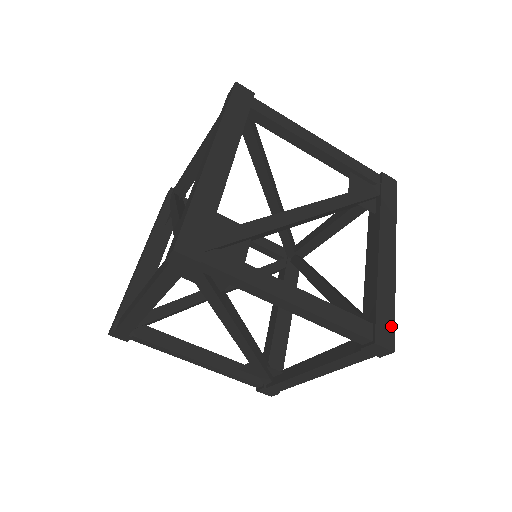
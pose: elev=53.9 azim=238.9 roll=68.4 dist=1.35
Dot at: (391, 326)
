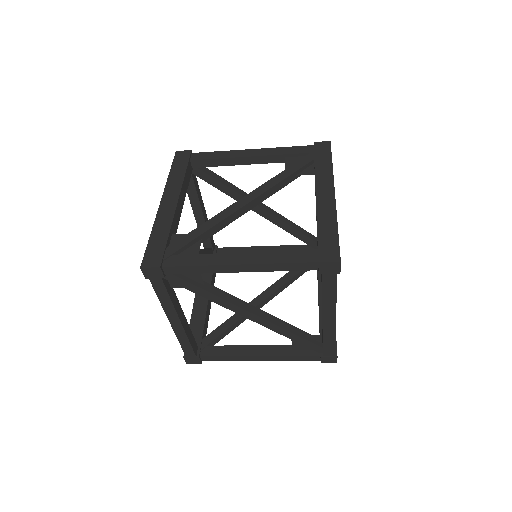
Dot at: (335, 245)
